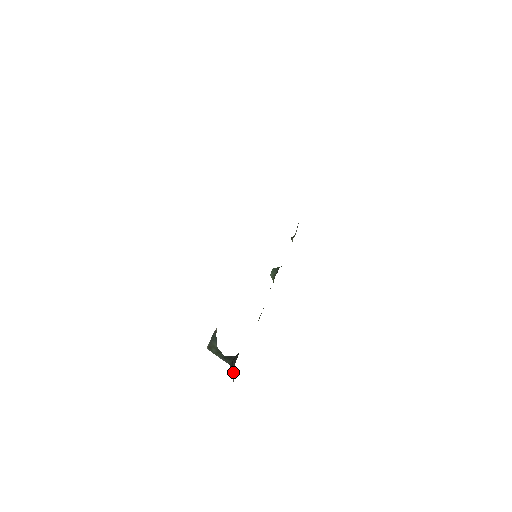
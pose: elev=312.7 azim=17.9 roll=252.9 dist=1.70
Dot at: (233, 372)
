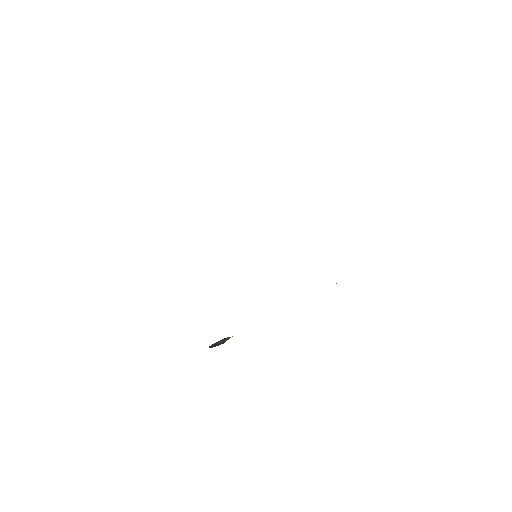
Dot at: occluded
